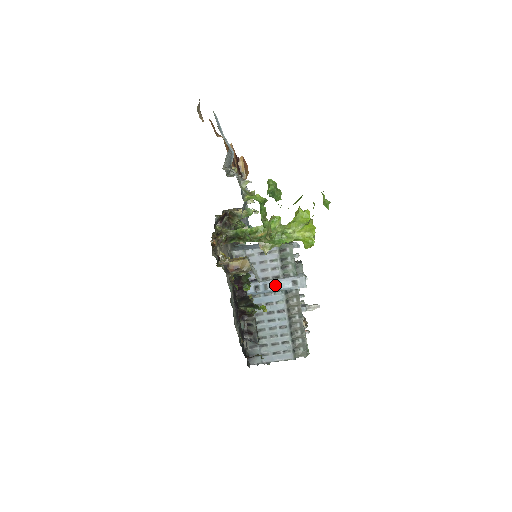
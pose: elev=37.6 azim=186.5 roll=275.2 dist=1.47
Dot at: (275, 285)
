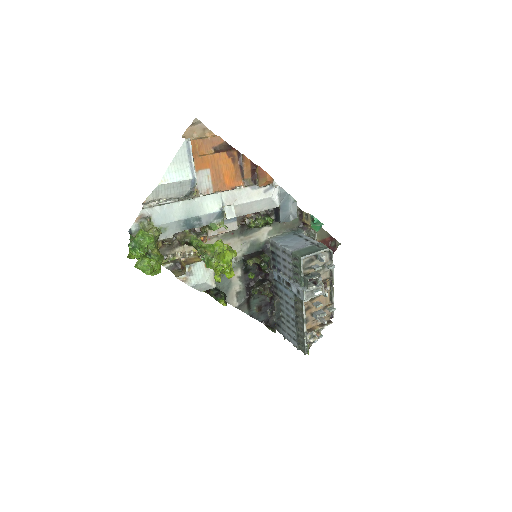
Dot at: (289, 284)
